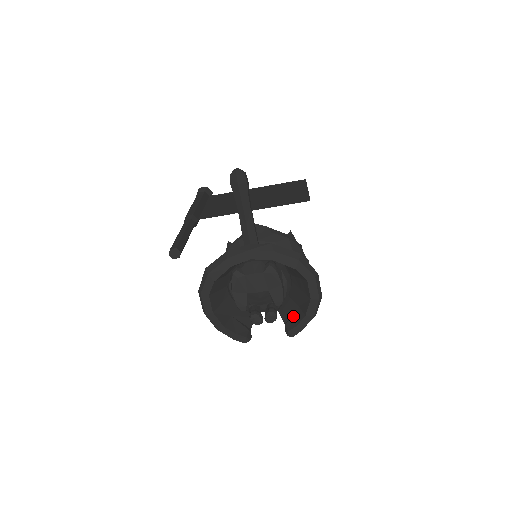
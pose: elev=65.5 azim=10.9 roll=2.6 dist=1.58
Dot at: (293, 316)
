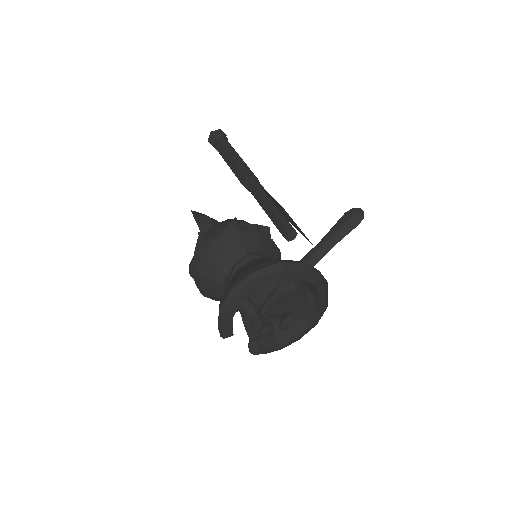
Dot at: occluded
